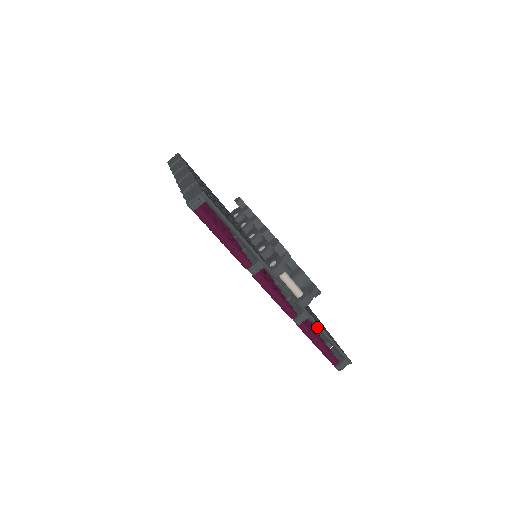
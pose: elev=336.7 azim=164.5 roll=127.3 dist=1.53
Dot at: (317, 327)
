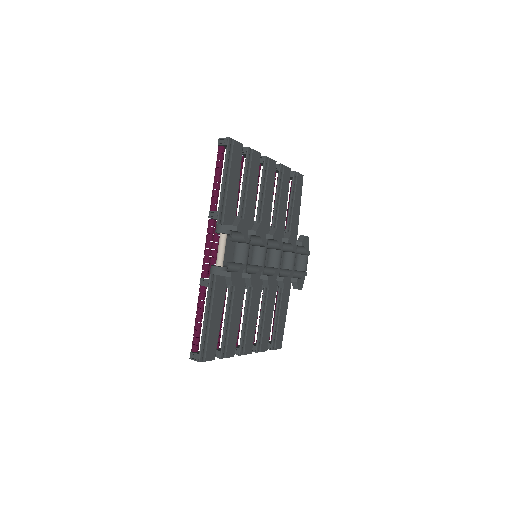
Dot at: (206, 302)
